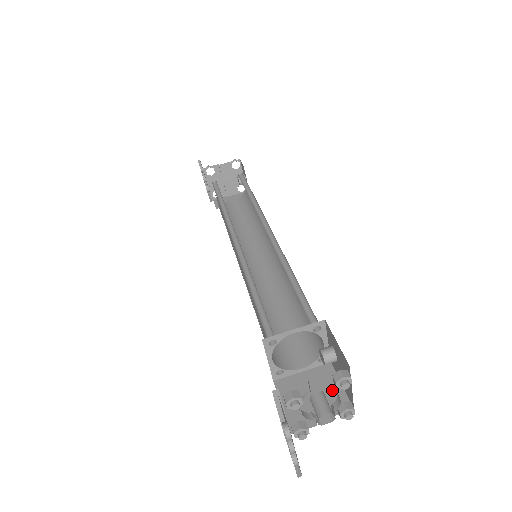
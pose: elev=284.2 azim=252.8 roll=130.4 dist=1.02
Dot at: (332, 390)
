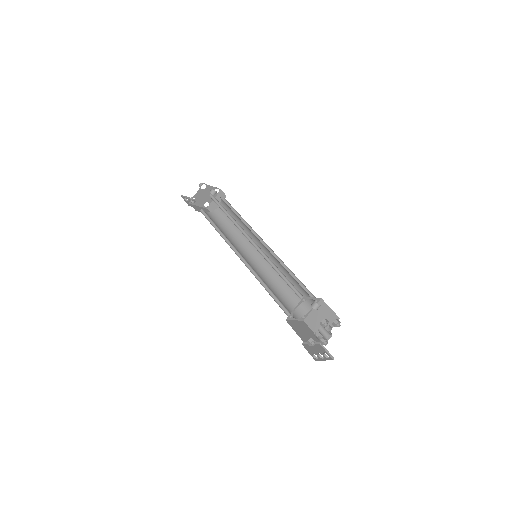
Dot at: (328, 313)
